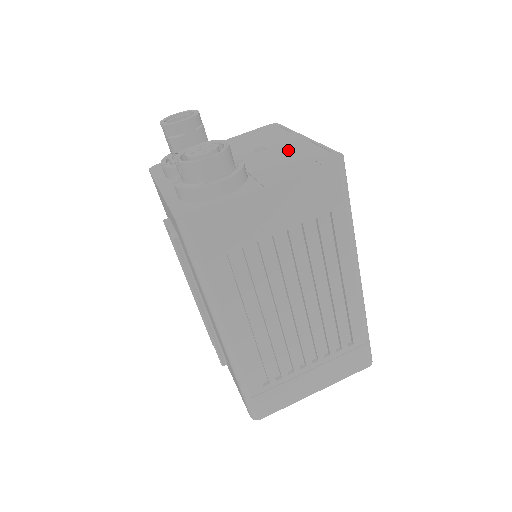
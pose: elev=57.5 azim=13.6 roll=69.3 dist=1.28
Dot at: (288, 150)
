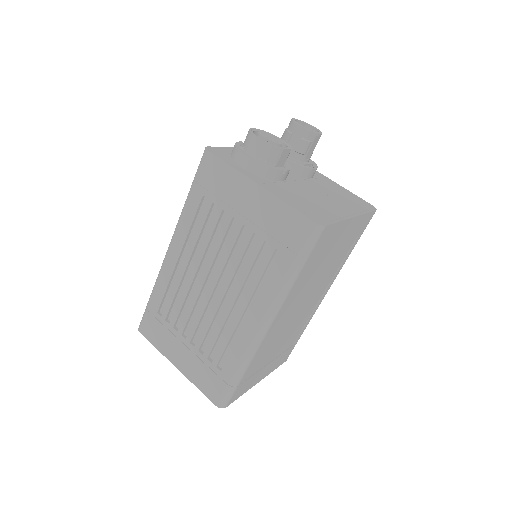
Dot at: (326, 204)
